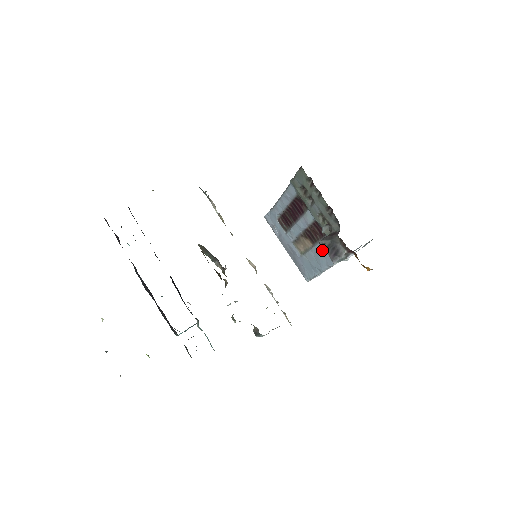
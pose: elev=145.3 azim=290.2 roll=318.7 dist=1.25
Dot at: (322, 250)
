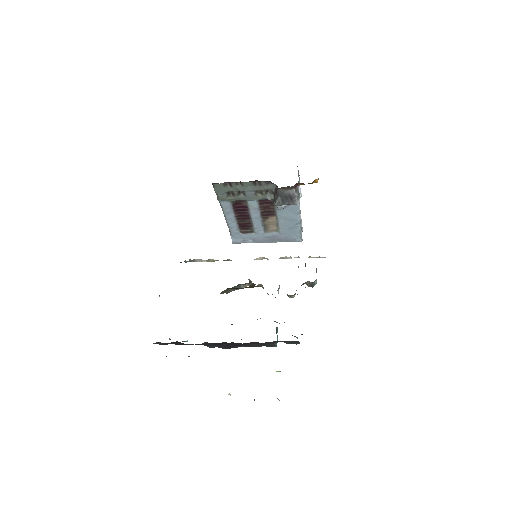
Dot at: (283, 210)
